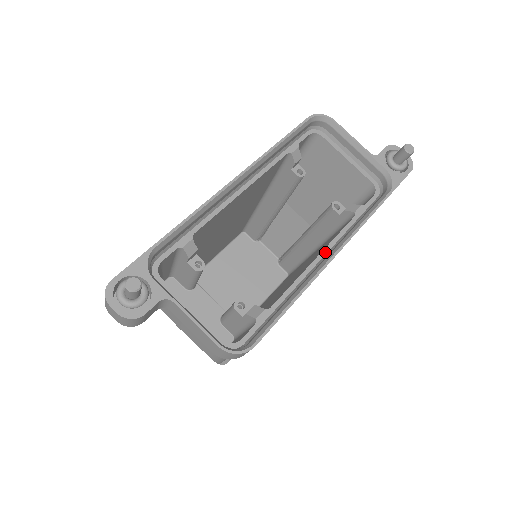
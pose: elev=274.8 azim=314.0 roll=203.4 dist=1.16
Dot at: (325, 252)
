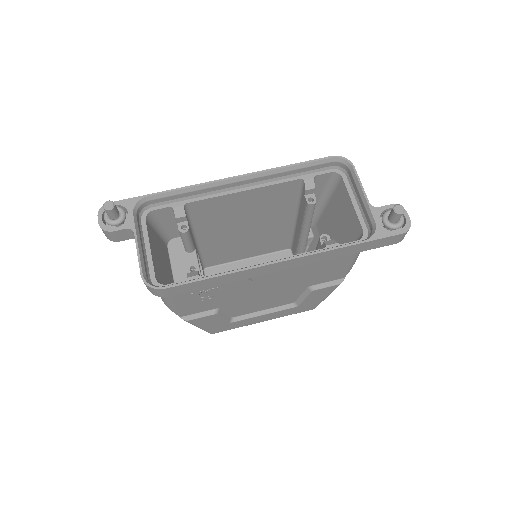
Dot at: occluded
